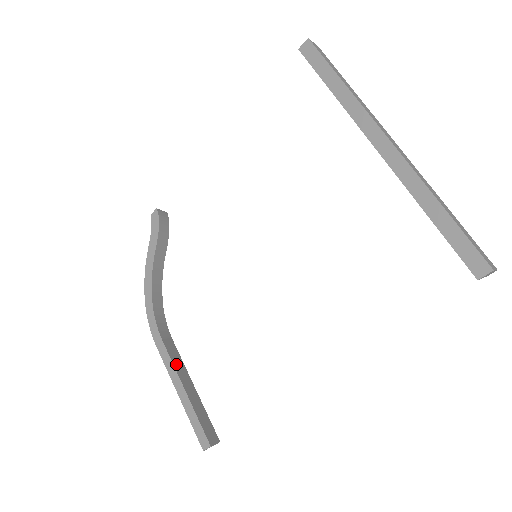
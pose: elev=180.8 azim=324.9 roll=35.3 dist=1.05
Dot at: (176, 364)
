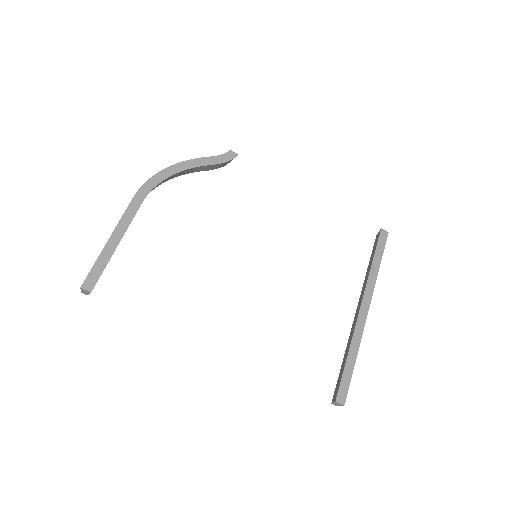
Dot at: occluded
